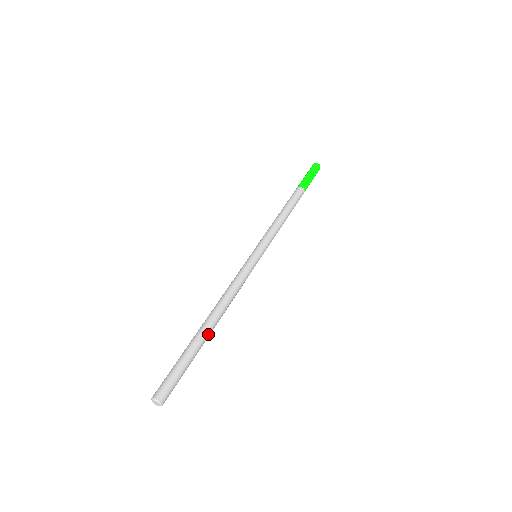
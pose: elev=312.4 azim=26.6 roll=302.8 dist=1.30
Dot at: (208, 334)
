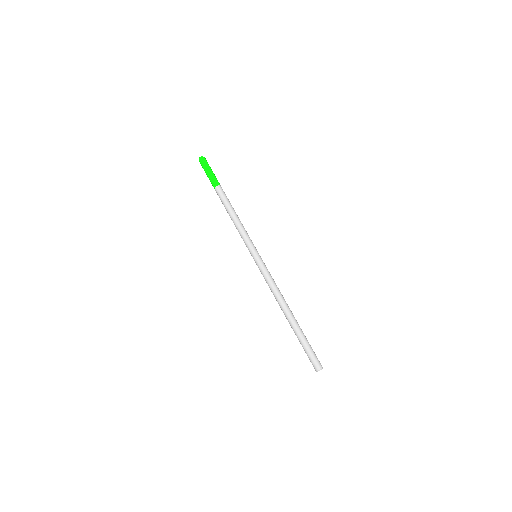
Dot at: (296, 320)
